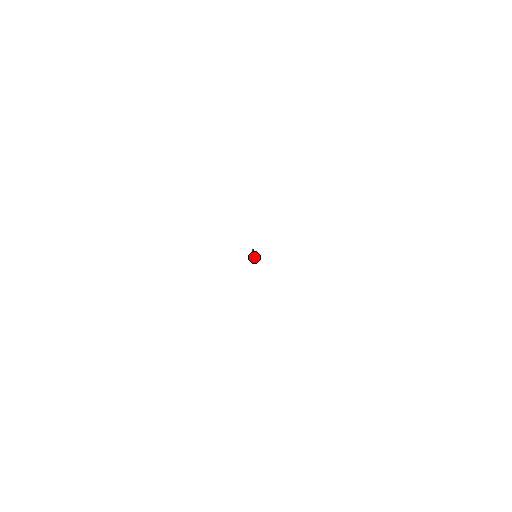
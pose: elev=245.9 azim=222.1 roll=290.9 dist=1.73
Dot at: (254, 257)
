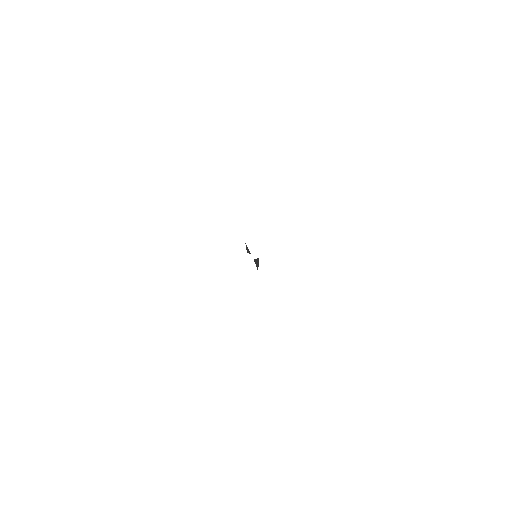
Dot at: (257, 263)
